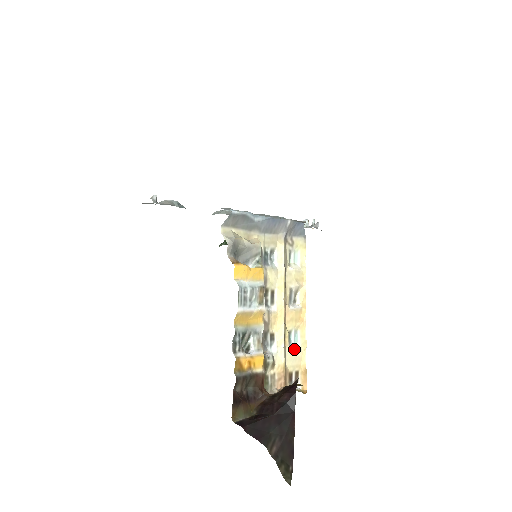
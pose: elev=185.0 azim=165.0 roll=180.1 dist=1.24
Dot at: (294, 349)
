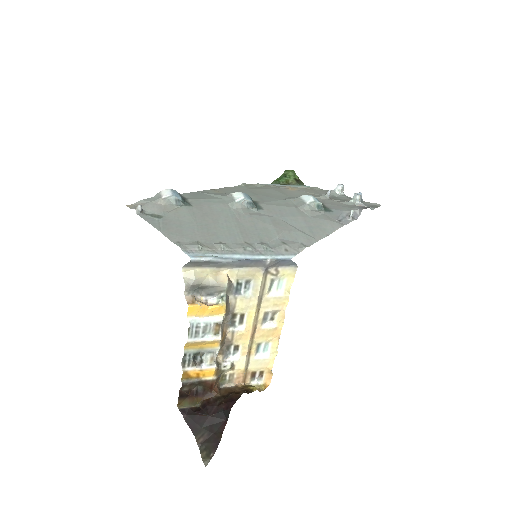
Dot at: (261, 357)
